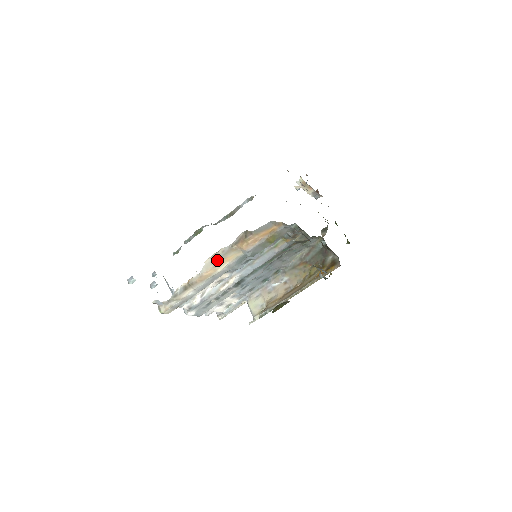
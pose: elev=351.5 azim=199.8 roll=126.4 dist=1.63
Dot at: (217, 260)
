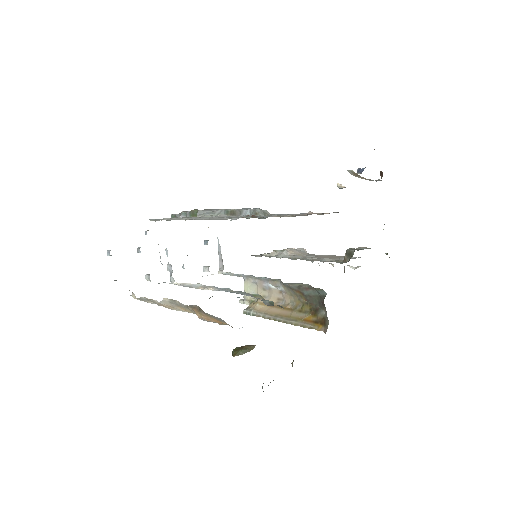
Dot at: (175, 304)
